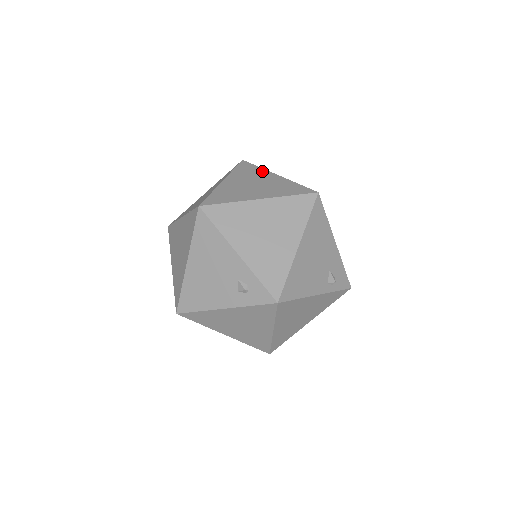
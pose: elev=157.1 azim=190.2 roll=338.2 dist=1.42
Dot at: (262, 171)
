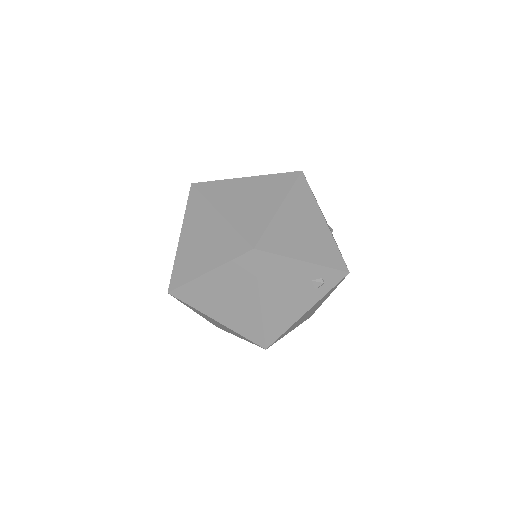
Dot at: (230, 182)
